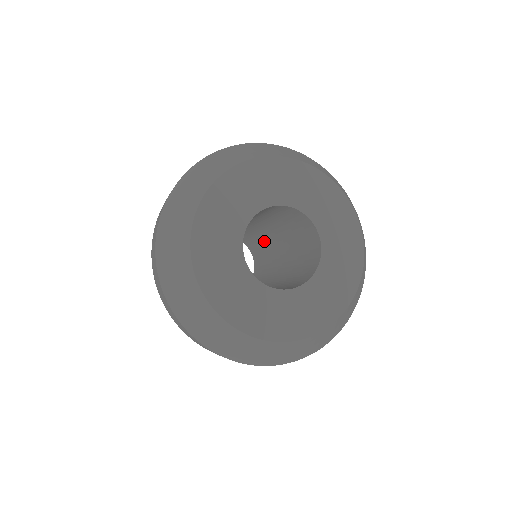
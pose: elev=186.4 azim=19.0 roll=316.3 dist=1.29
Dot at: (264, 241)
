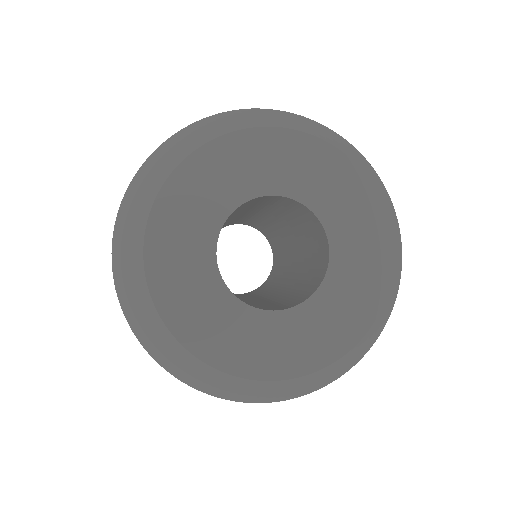
Dot at: (262, 221)
